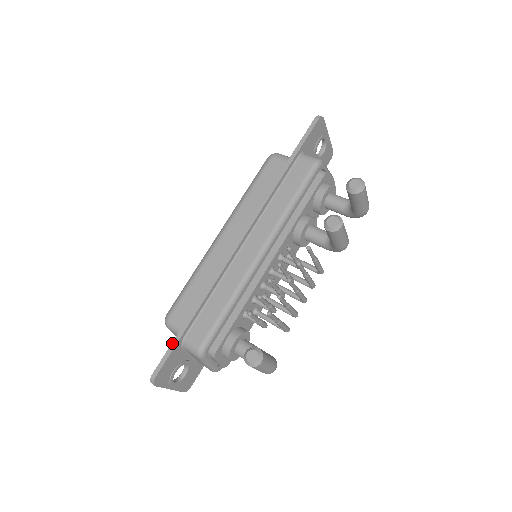
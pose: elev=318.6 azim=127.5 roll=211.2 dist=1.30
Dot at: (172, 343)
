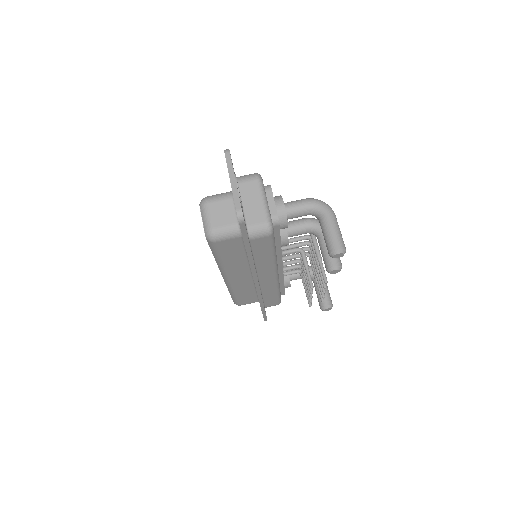
Dot at: (263, 315)
